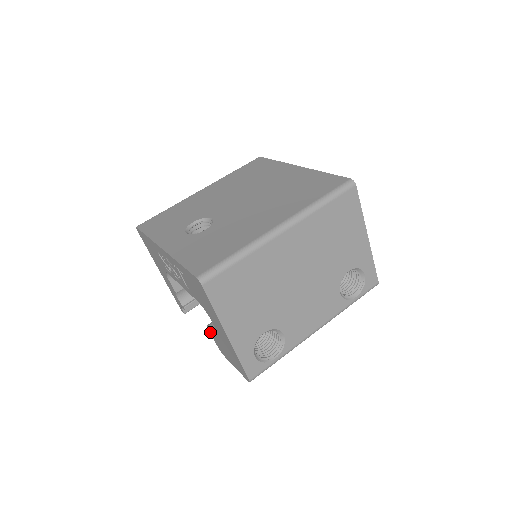
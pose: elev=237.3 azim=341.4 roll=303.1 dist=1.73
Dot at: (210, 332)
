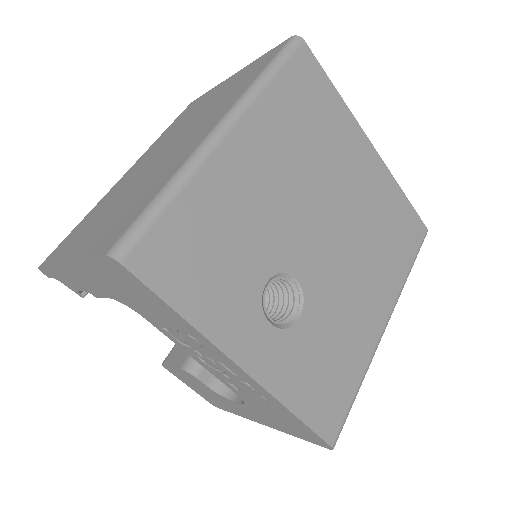
Dot at: (179, 369)
